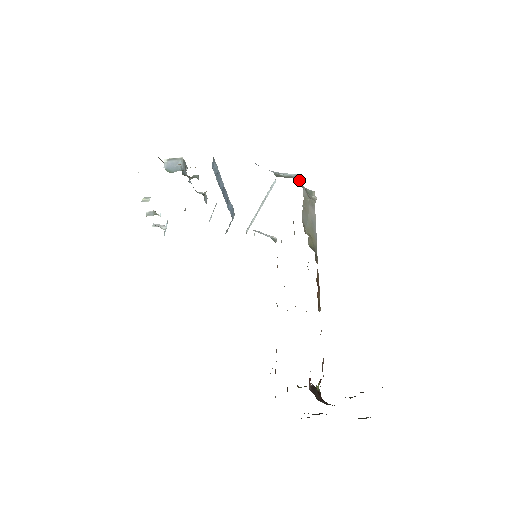
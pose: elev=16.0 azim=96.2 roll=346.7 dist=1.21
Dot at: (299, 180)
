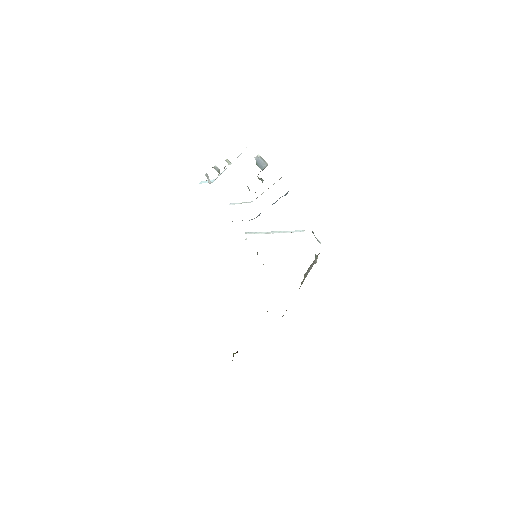
Dot at: occluded
